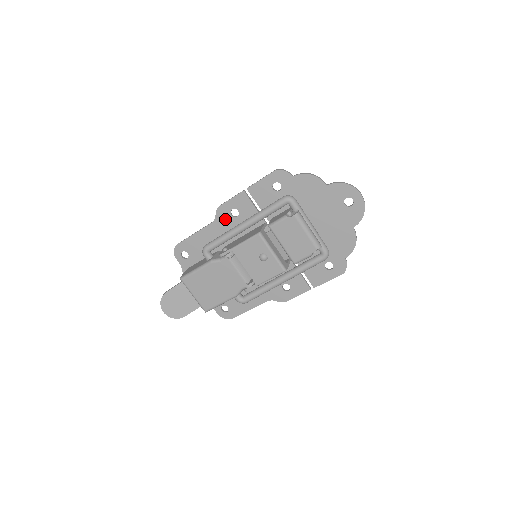
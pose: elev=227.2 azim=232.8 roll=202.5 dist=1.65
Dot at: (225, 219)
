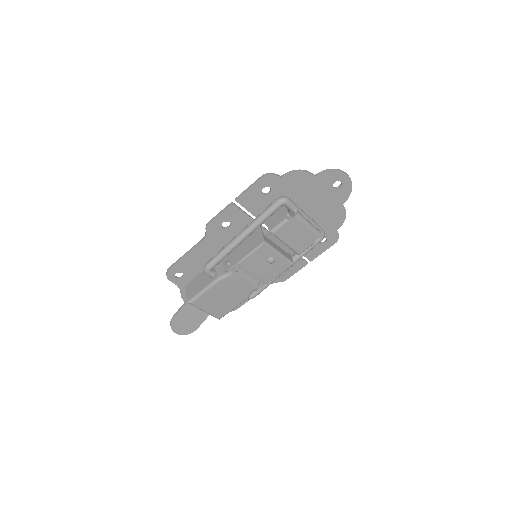
Dot at: (217, 233)
